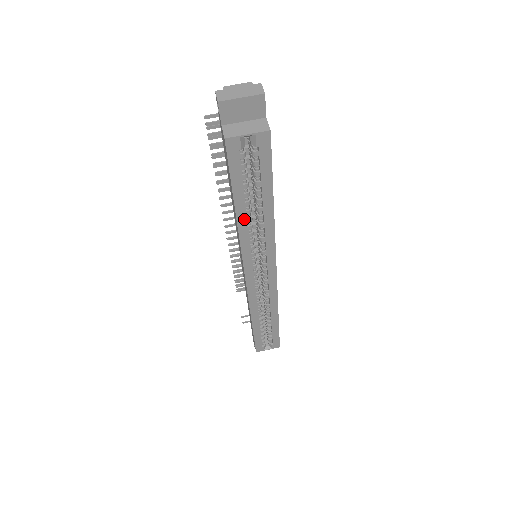
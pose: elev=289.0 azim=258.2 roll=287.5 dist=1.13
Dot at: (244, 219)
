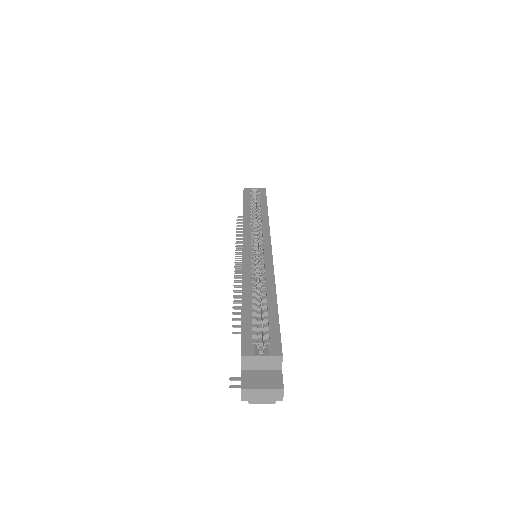
Dot at: (248, 213)
